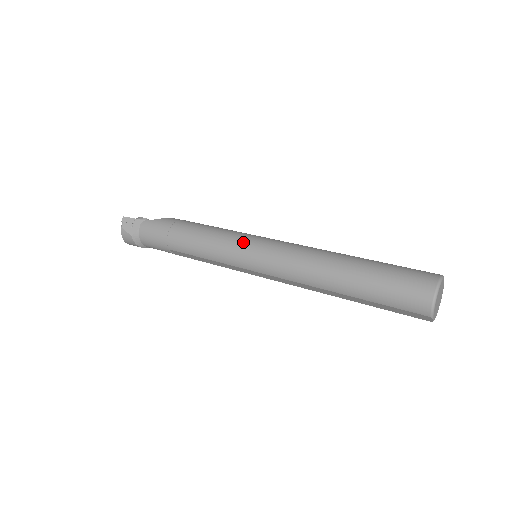
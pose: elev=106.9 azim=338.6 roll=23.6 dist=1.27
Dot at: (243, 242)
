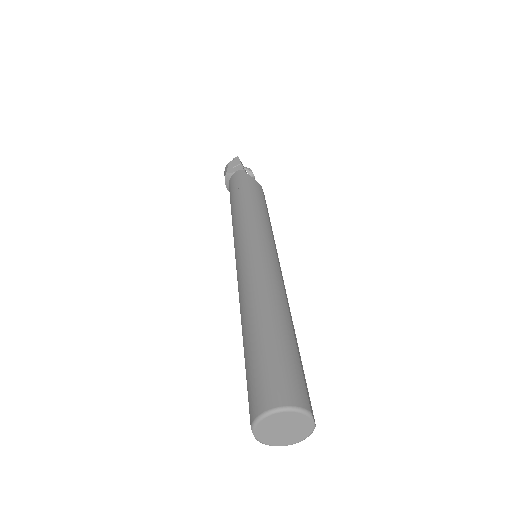
Dot at: (254, 233)
